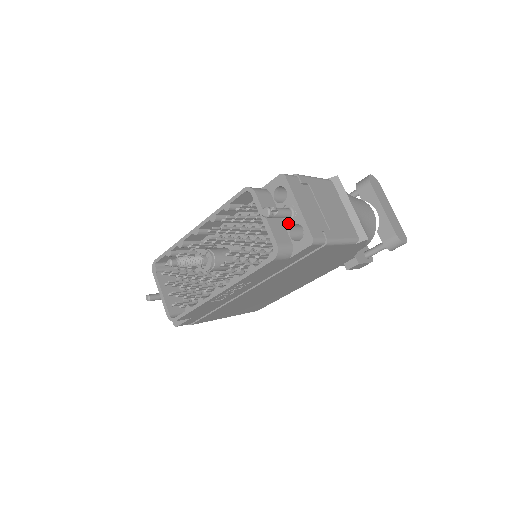
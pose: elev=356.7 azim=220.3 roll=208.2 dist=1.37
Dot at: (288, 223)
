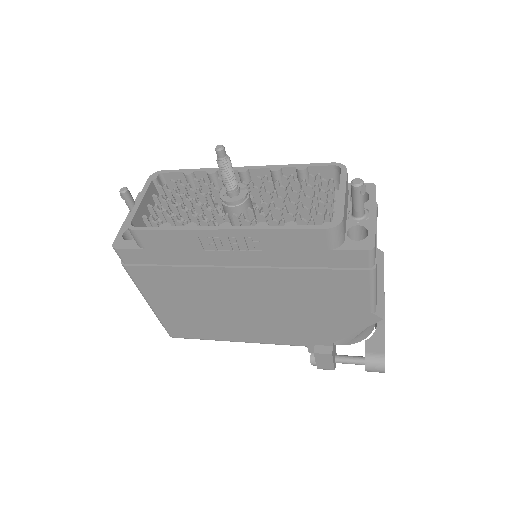
Dot at: (353, 221)
